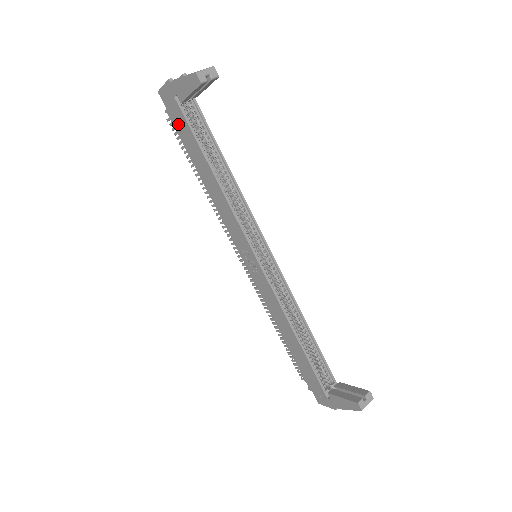
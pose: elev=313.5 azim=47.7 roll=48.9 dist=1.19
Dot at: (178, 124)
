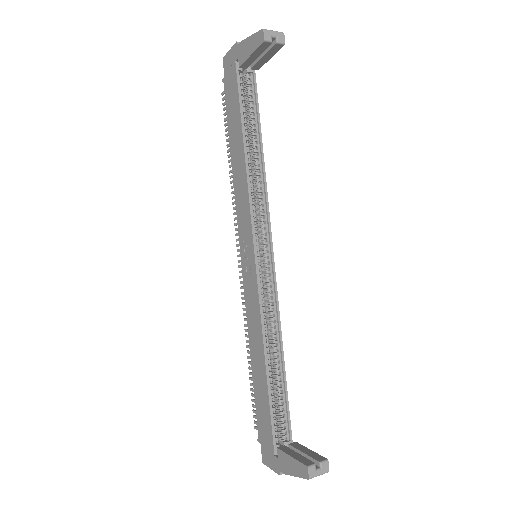
Dot at: (229, 92)
